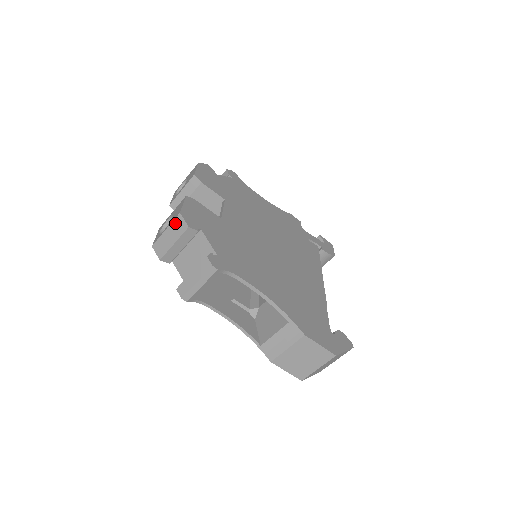
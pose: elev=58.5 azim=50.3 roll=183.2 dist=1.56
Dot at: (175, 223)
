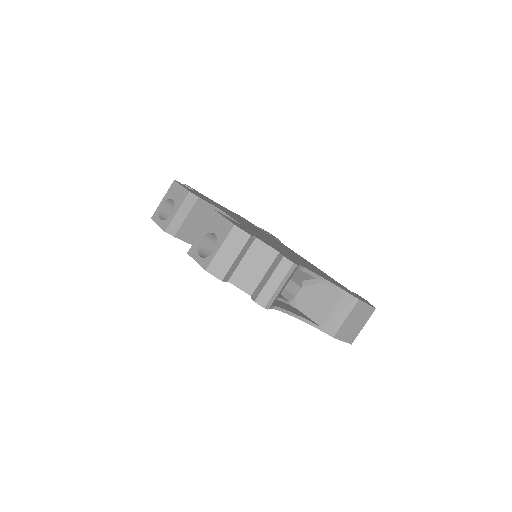
Dot at: (231, 237)
